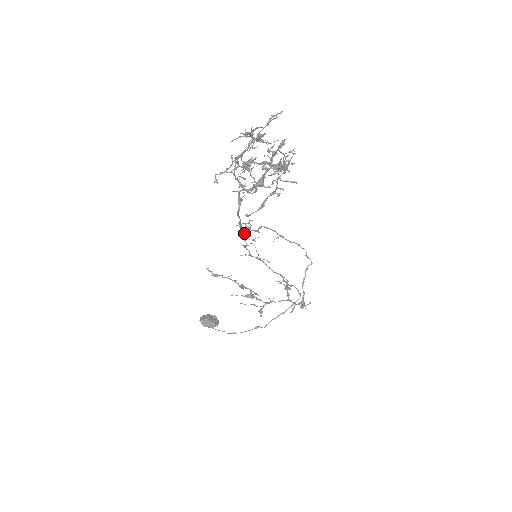
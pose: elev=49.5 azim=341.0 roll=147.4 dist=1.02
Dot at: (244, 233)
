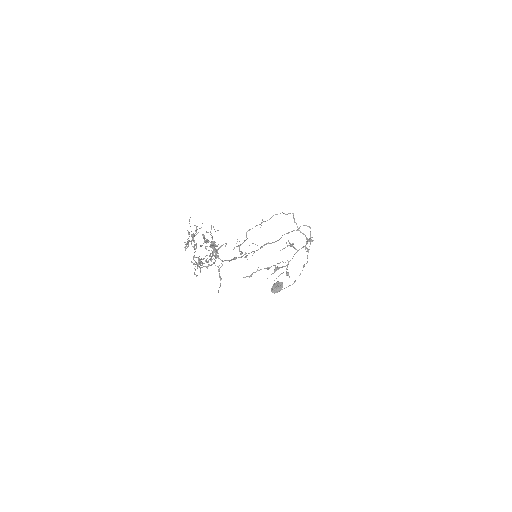
Dot at: occluded
